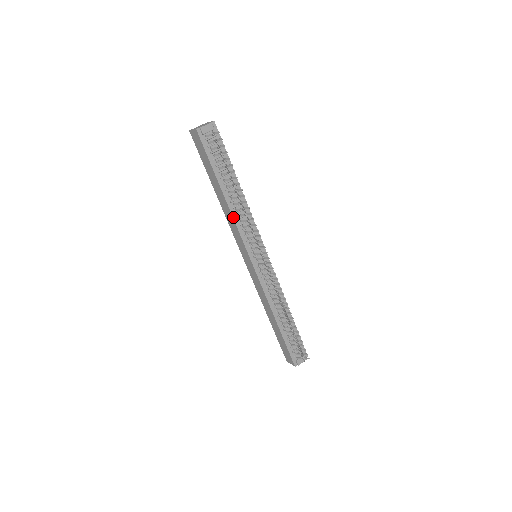
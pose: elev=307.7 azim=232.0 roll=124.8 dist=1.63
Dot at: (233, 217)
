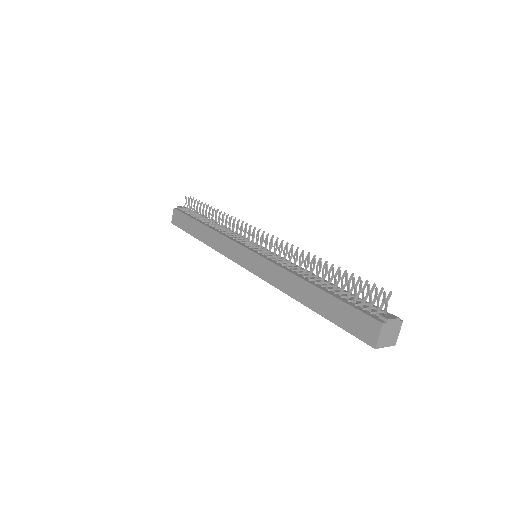
Dot at: (217, 232)
